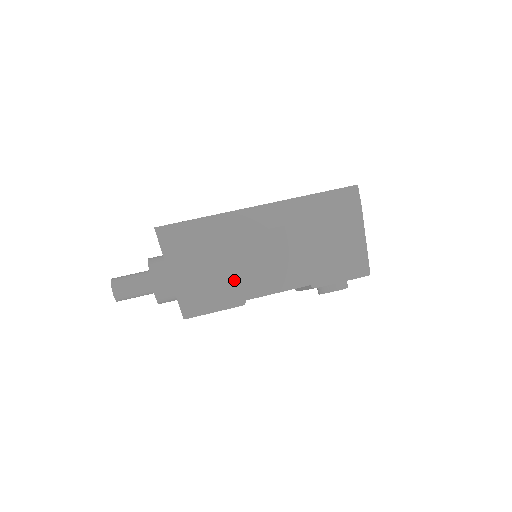
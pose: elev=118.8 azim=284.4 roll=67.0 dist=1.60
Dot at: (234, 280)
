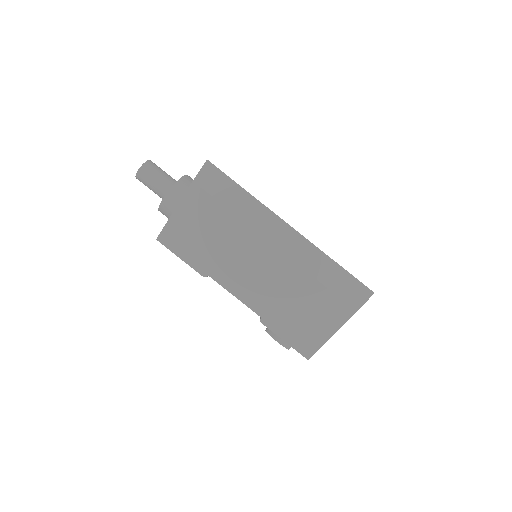
Dot at: (216, 254)
